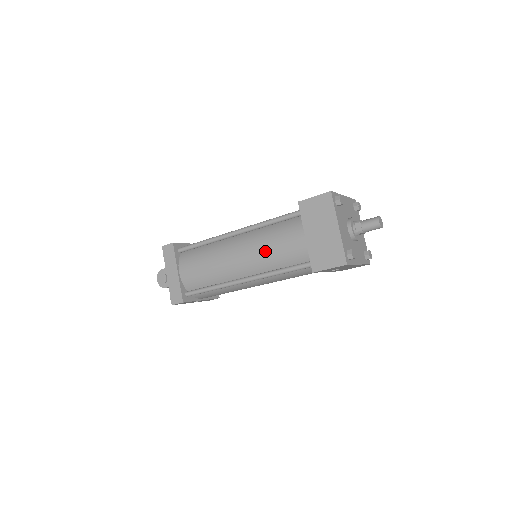
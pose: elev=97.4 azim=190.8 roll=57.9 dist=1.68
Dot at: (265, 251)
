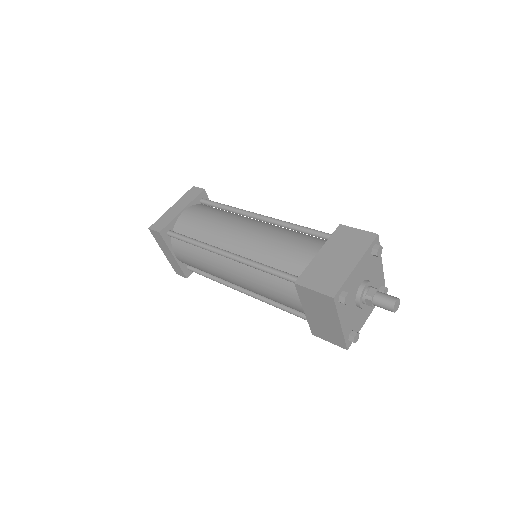
Dot at: (262, 293)
